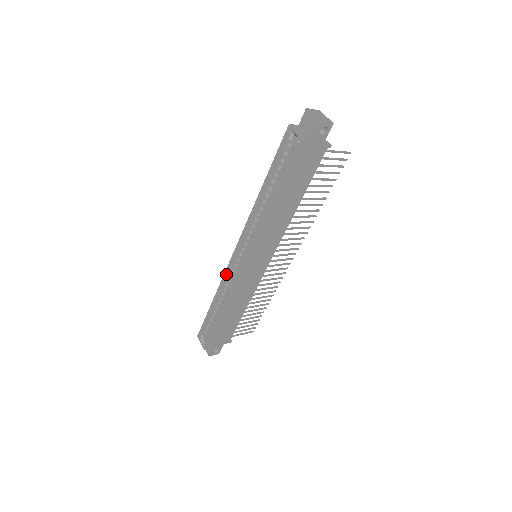
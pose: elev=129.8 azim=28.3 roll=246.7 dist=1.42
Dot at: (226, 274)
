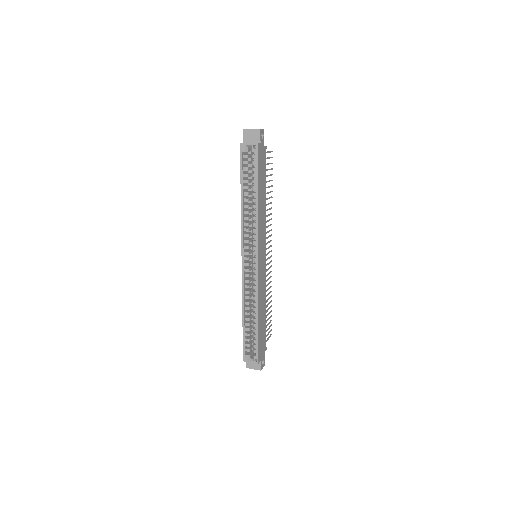
Dot at: (244, 284)
